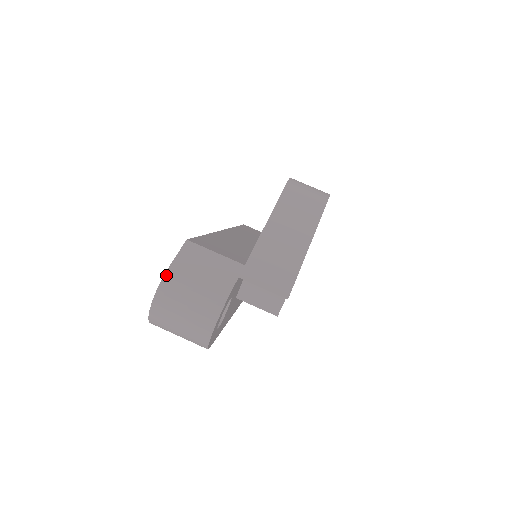
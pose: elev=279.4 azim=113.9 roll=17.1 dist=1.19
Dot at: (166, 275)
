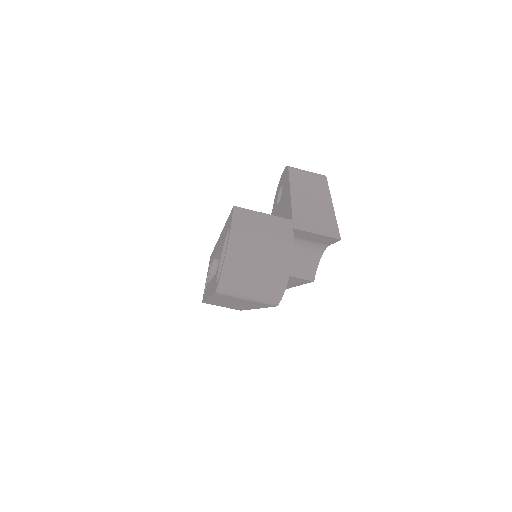
Dot at: (232, 231)
